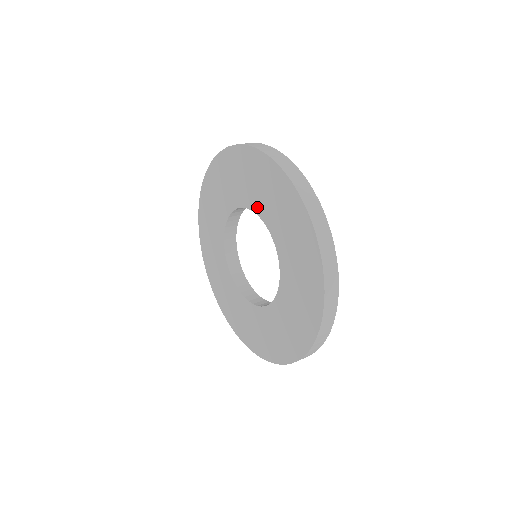
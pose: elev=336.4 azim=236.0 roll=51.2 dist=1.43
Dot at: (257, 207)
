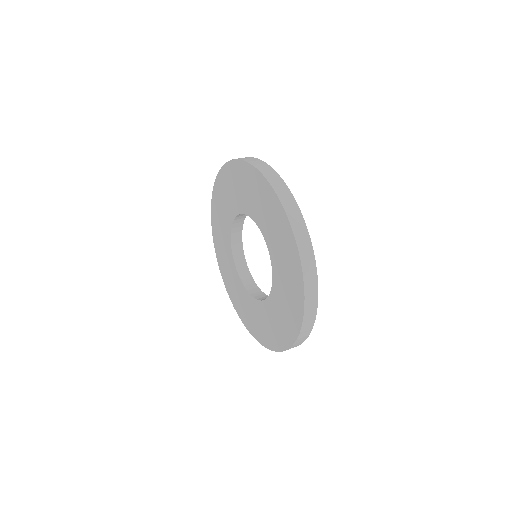
Dot at: (234, 211)
